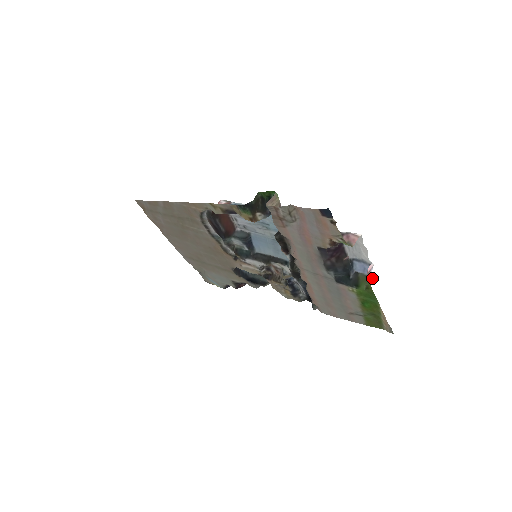
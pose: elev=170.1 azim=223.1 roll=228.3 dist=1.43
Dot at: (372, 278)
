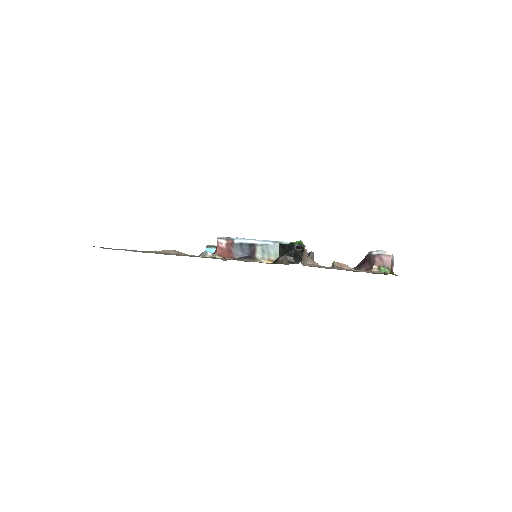
Dot at: occluded
